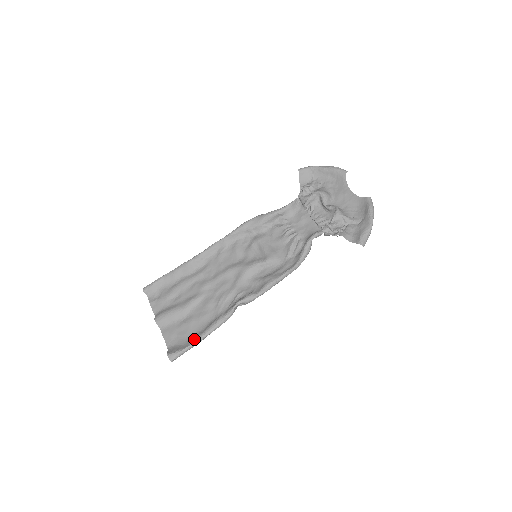
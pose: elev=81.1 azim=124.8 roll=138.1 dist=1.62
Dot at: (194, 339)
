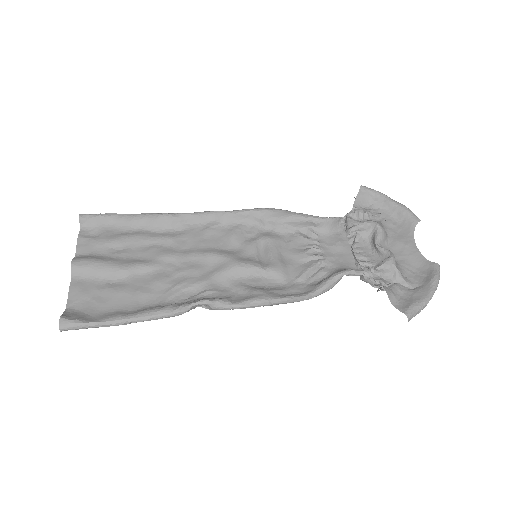
Dot at: (112, 316)
